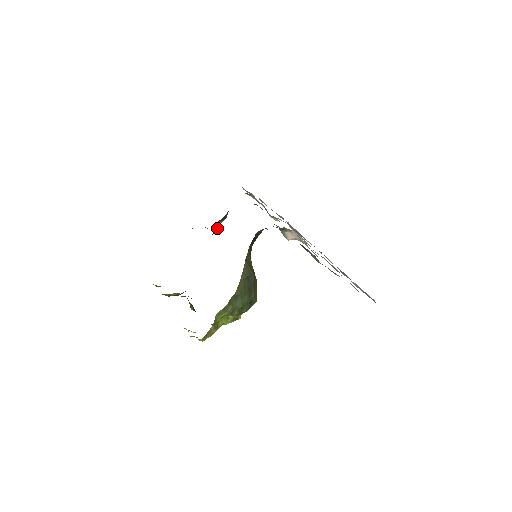
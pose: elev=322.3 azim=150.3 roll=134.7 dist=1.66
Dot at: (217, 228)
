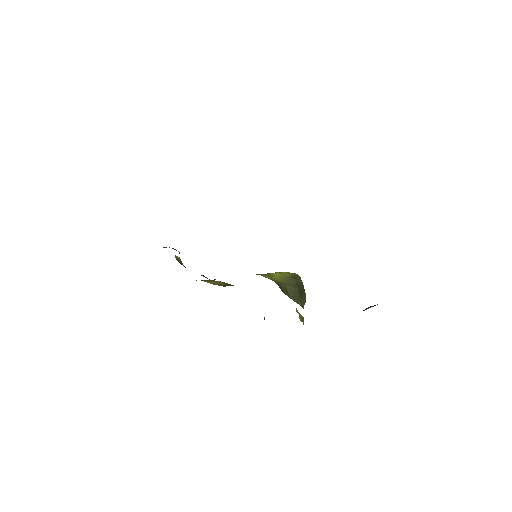
Dot at: (178, 259)
